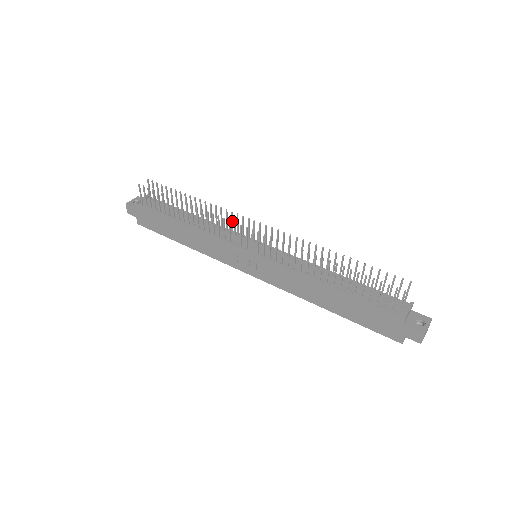
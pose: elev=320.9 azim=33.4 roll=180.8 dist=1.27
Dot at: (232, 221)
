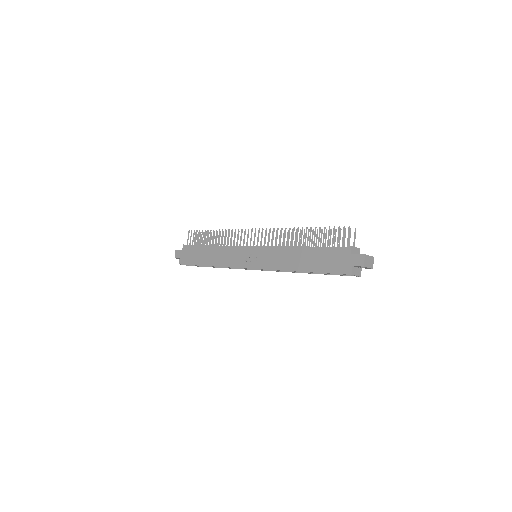
Dot at: occluded
